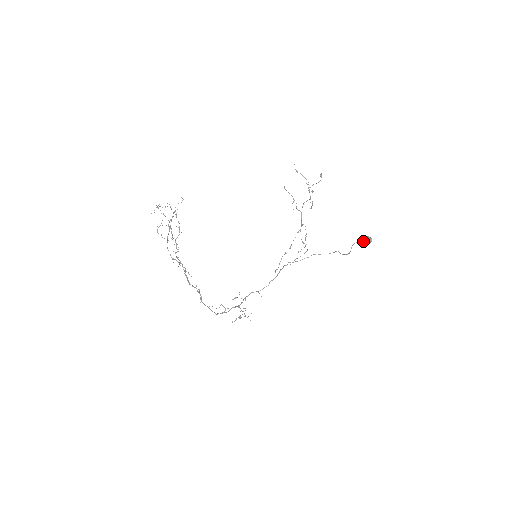
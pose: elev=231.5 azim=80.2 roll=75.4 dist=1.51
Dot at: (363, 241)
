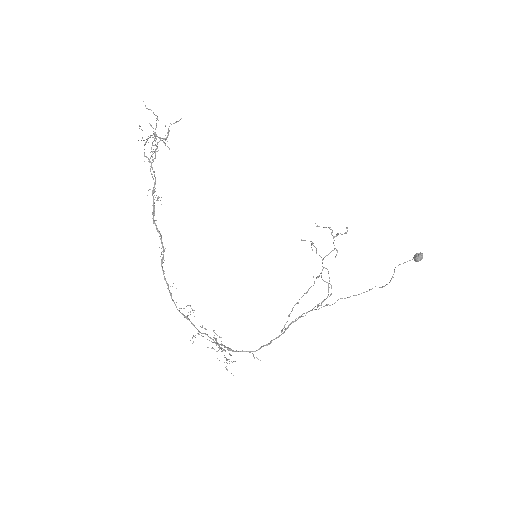
Dot at: occluded
